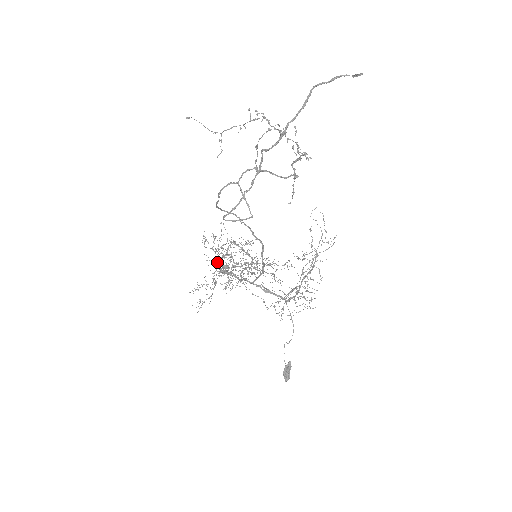
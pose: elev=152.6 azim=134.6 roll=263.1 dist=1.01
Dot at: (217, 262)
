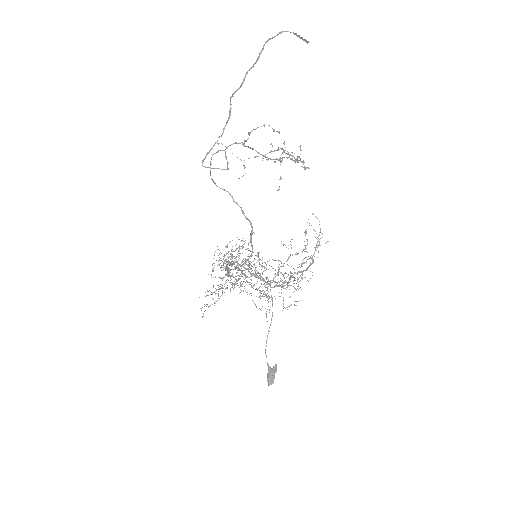
Dot at: occluded
